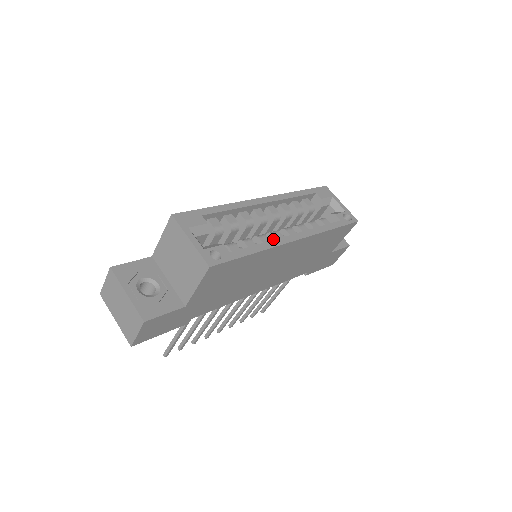
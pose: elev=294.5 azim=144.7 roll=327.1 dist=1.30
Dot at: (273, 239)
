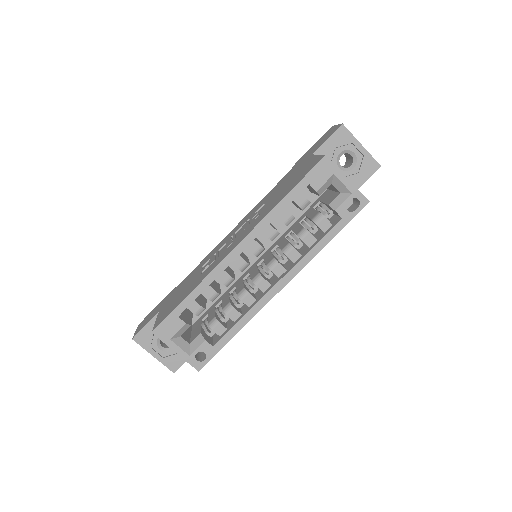
Dot at: (258, 287)
